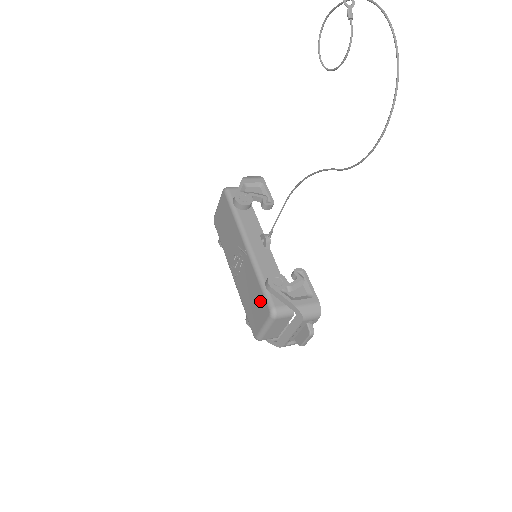
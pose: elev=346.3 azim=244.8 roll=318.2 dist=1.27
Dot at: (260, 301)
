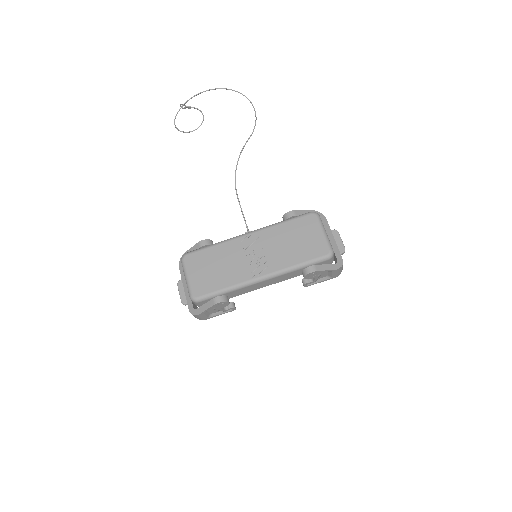
Dot at: (301, 226)
